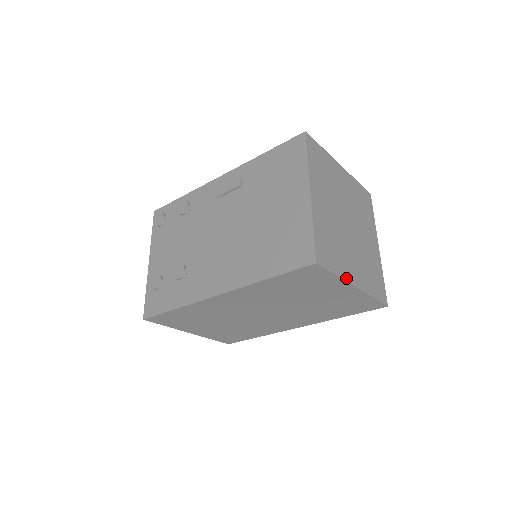
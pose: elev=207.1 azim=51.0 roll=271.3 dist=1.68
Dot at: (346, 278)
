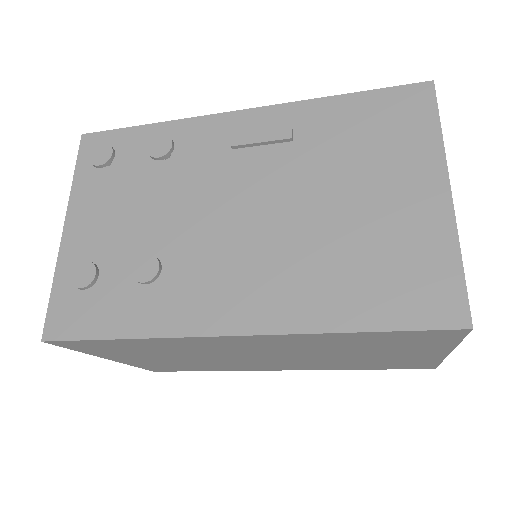
Dot at: occluded
